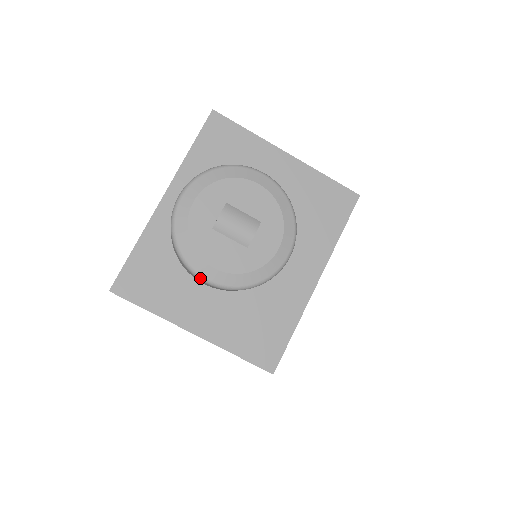
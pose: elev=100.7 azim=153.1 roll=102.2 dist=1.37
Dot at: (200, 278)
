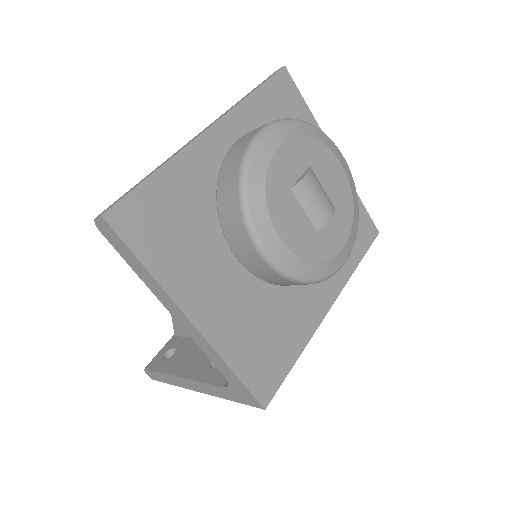
Dot at: (258, 245)
